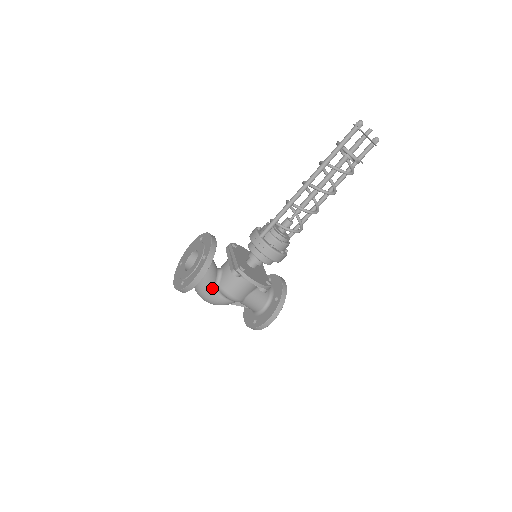
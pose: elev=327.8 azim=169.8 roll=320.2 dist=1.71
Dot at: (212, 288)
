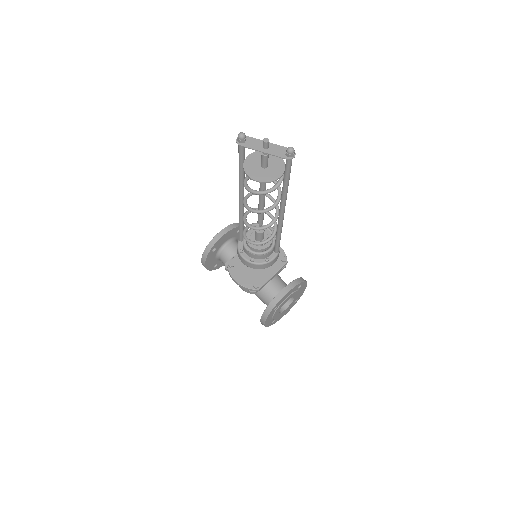
Dot at: occluded
